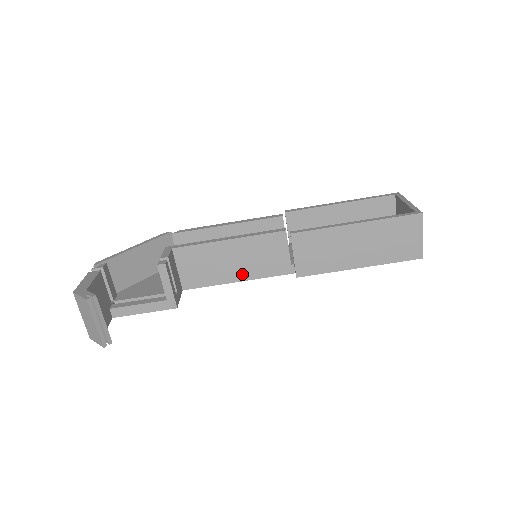
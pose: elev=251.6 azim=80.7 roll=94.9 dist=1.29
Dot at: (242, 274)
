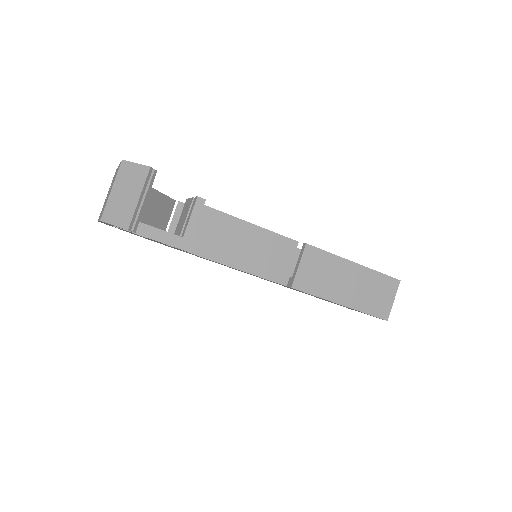
Dot at: (243, 263)
